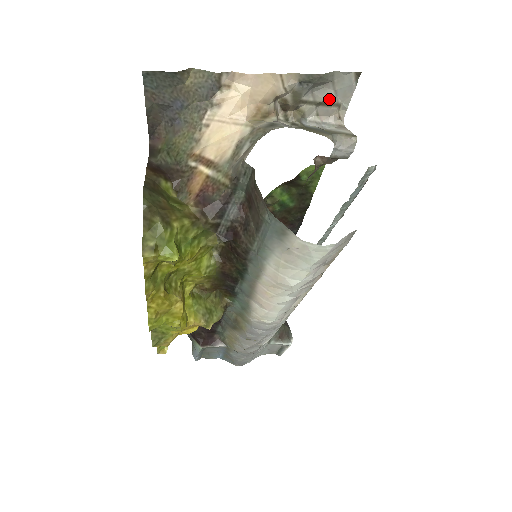
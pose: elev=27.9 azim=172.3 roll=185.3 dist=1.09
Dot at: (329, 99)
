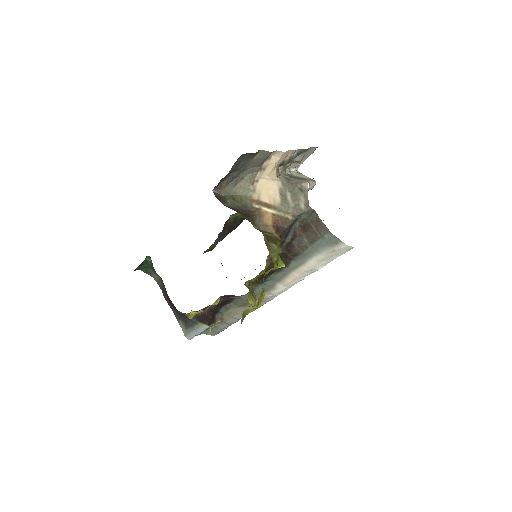
Dot at: (300, 160)
